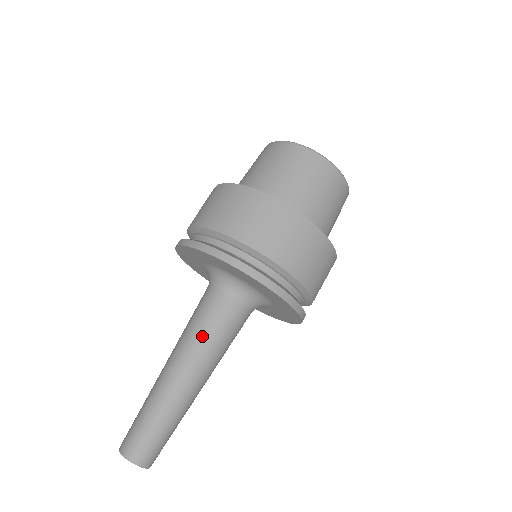
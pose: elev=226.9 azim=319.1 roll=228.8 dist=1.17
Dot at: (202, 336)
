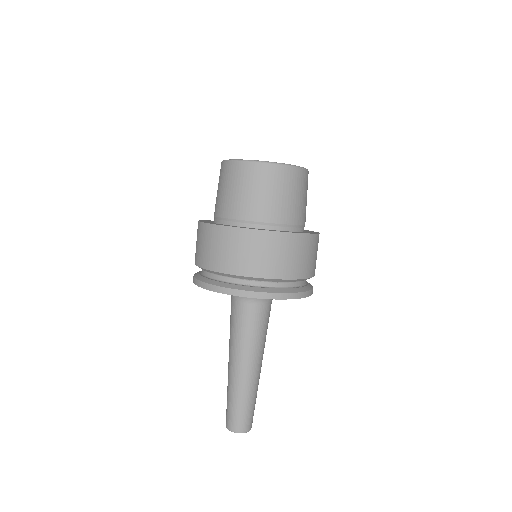
Dot at: (244, 339)
